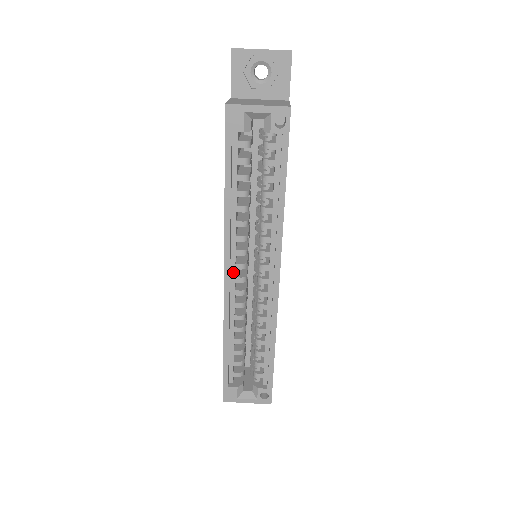
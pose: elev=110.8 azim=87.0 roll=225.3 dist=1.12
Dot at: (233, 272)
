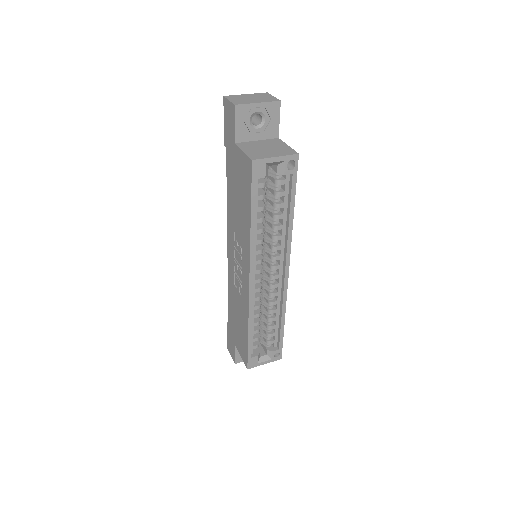
Dot at: (254, 277)
